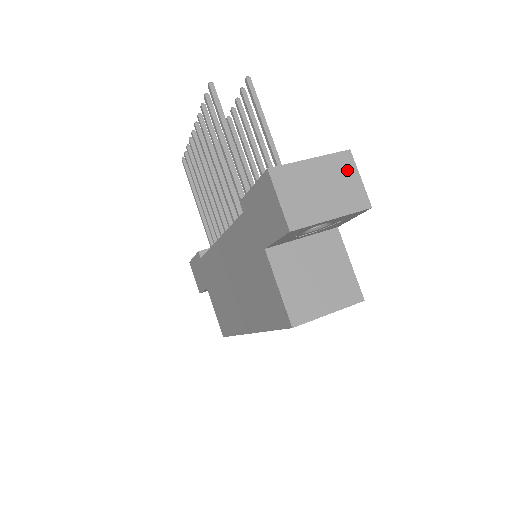
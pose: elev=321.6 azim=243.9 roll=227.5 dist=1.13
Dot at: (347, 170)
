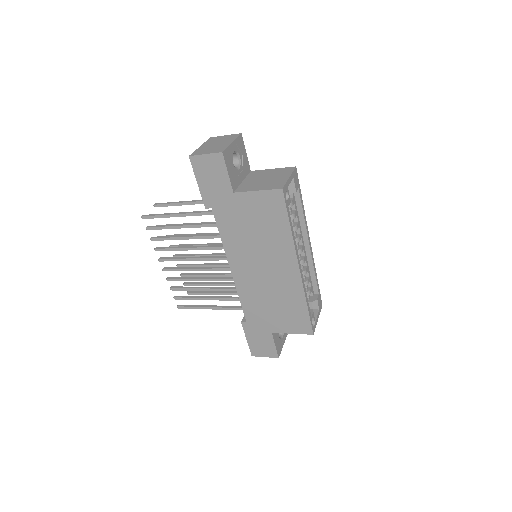
Dot at: (217, 138)
